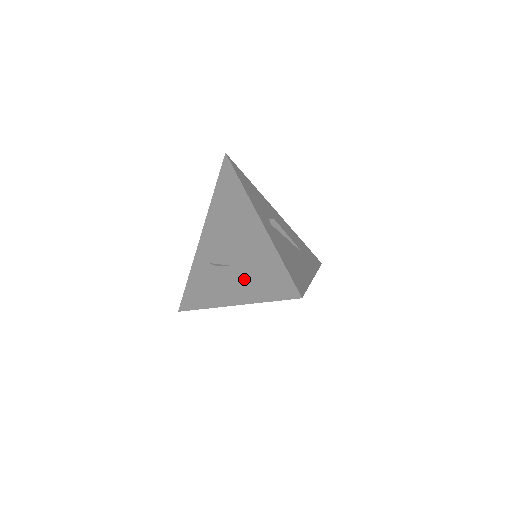
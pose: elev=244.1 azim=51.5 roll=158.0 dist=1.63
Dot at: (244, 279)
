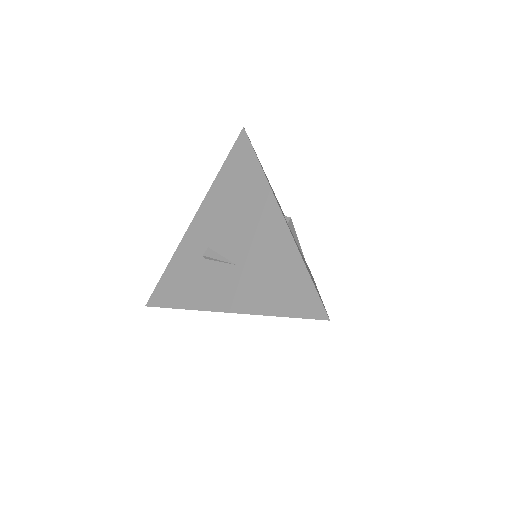
Dot at: (249, 283)
